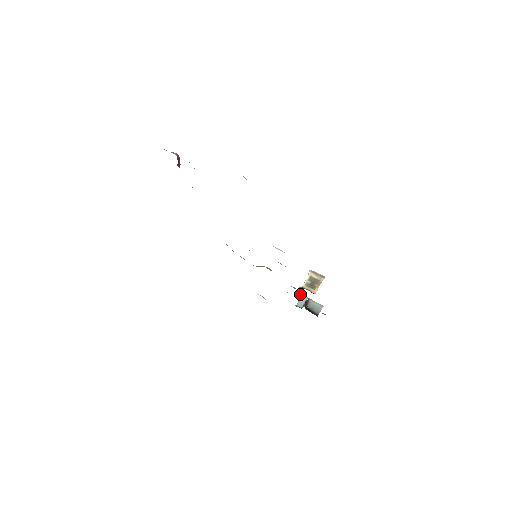
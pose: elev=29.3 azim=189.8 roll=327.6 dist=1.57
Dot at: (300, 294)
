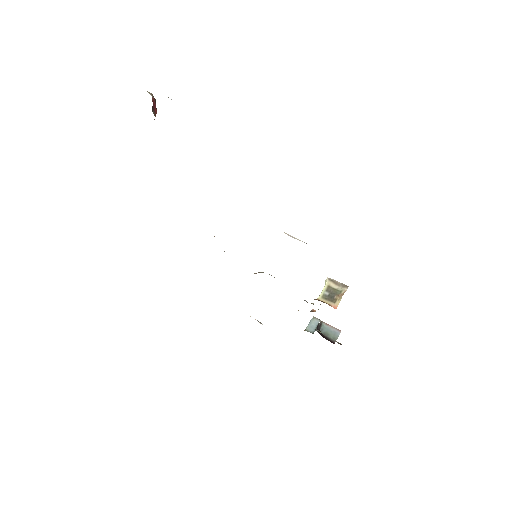
Dot at: (313, 311)
